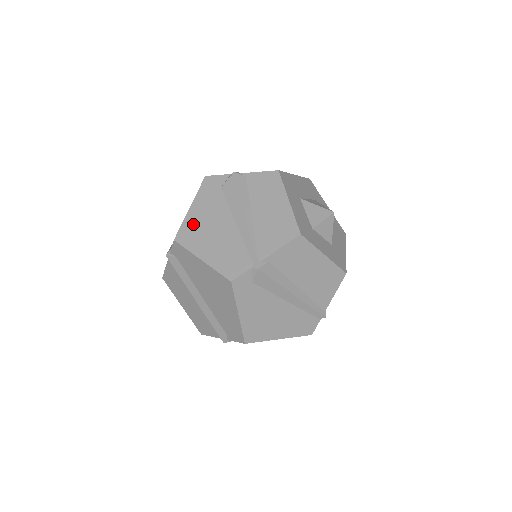
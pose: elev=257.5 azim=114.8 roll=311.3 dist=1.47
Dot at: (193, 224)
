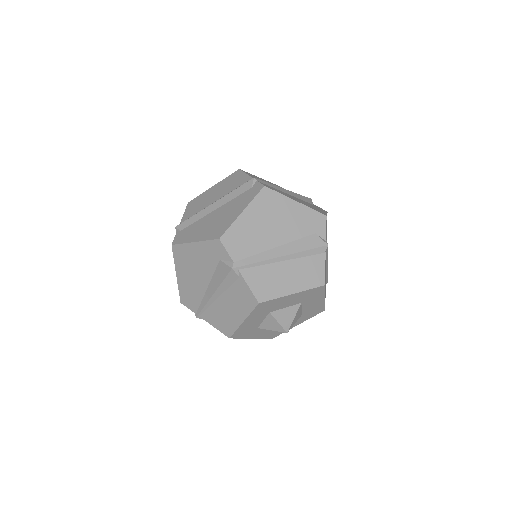
Dot at: (187, 253)
